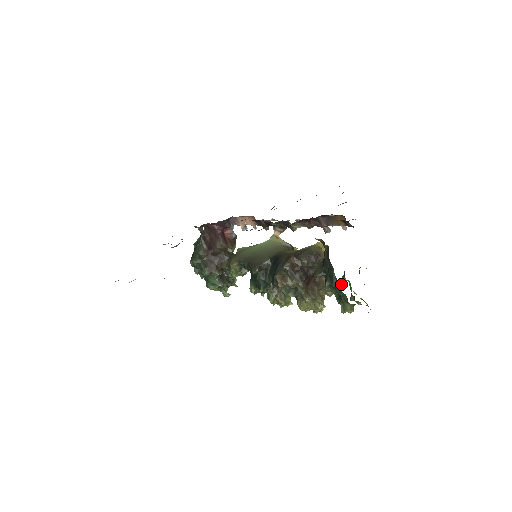
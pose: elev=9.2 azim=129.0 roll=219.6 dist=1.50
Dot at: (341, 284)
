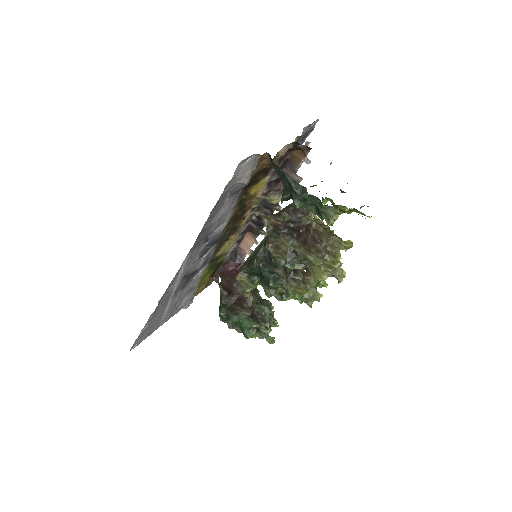
Dot at: (304, 187)
